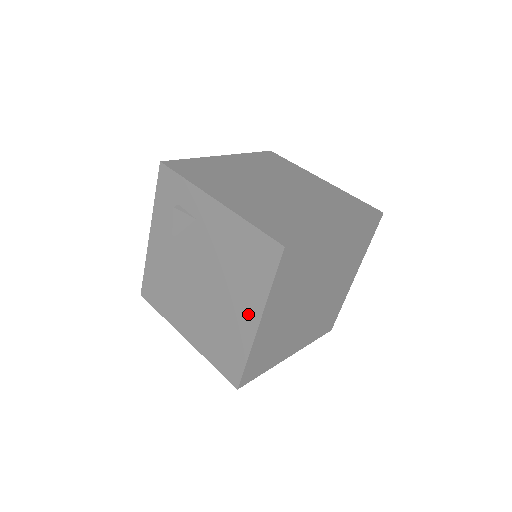
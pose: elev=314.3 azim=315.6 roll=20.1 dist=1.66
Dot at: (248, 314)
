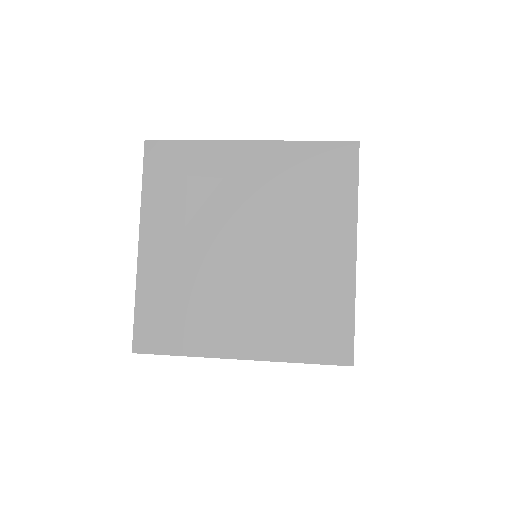
Dot at: (337, 247)
